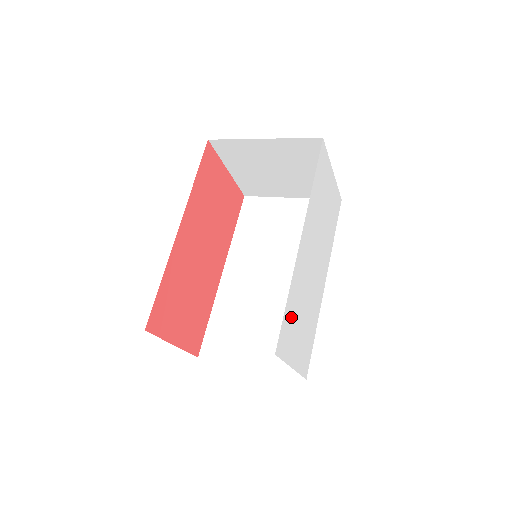
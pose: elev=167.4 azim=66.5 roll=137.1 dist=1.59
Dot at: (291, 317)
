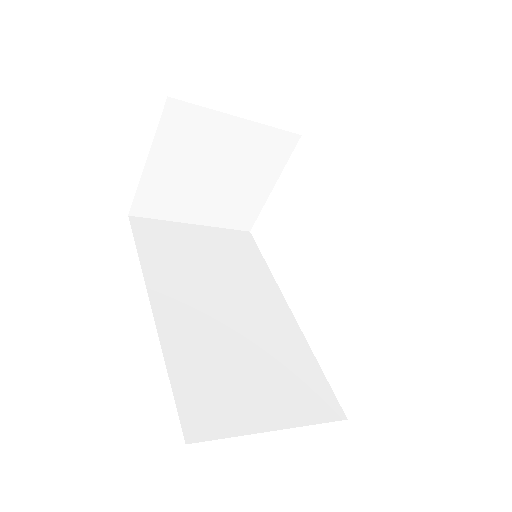
Dot at: occluded
